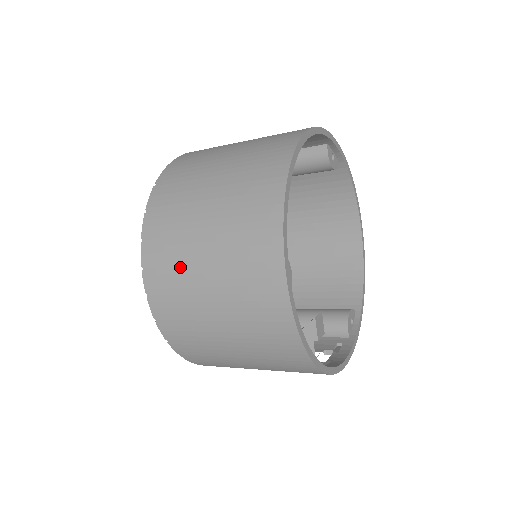
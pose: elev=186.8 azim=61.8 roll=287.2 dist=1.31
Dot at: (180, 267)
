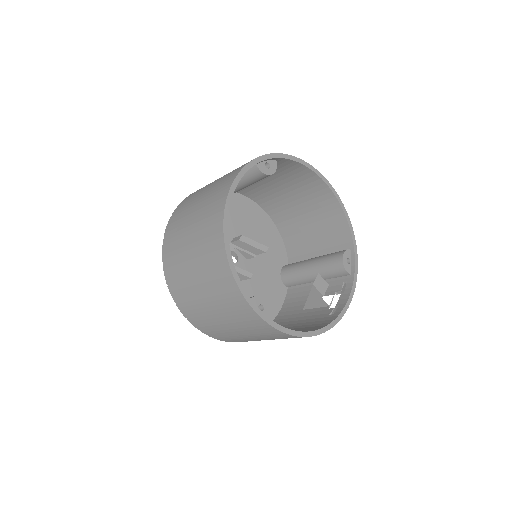
Dot at: (204, 316)
